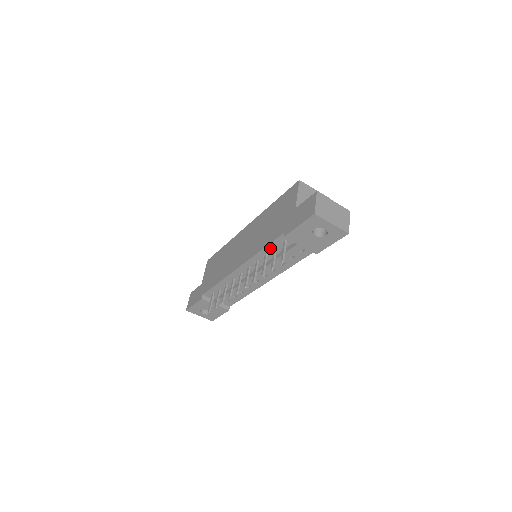
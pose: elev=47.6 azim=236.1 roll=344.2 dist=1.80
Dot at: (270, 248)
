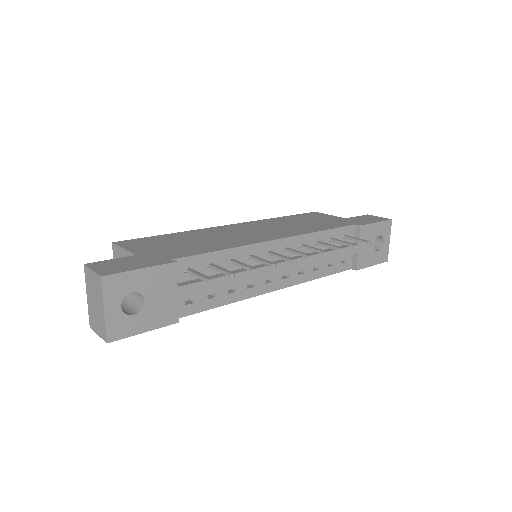
Dot at: (330, 235)
